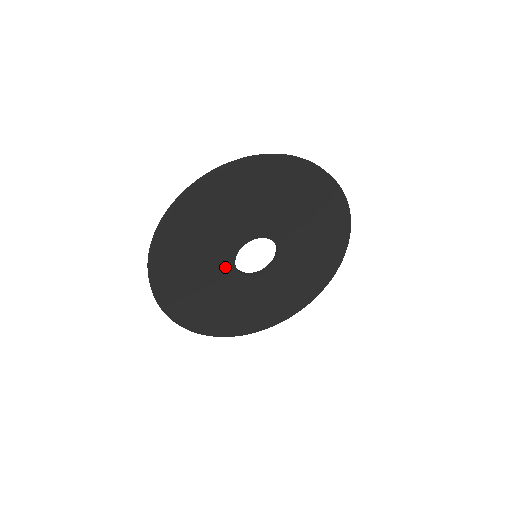
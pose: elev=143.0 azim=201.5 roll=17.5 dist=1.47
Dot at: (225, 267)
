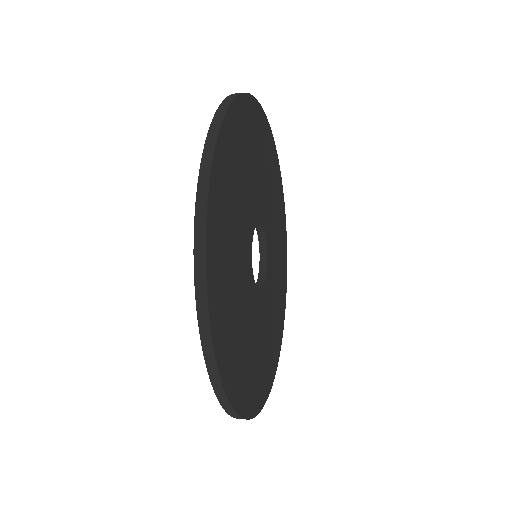
Dot at: (250, 219)
